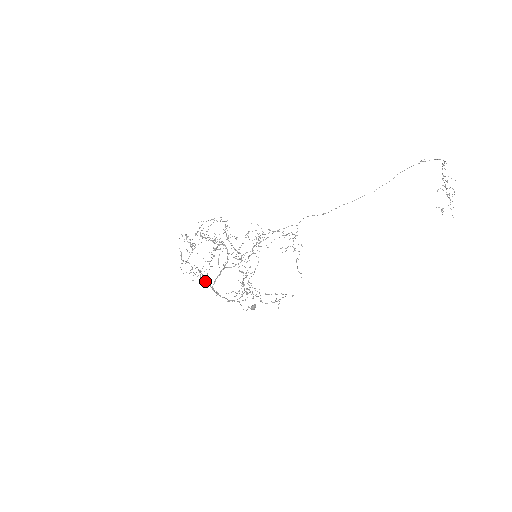
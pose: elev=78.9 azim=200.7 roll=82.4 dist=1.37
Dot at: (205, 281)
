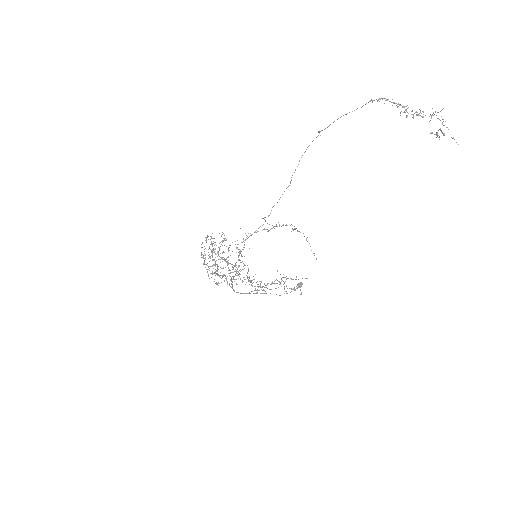
Dot at: occluded
